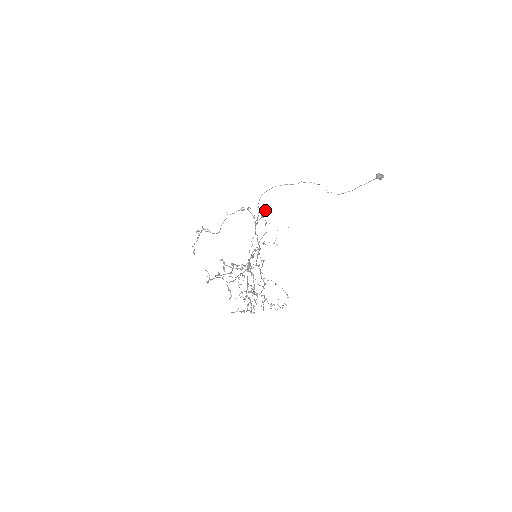
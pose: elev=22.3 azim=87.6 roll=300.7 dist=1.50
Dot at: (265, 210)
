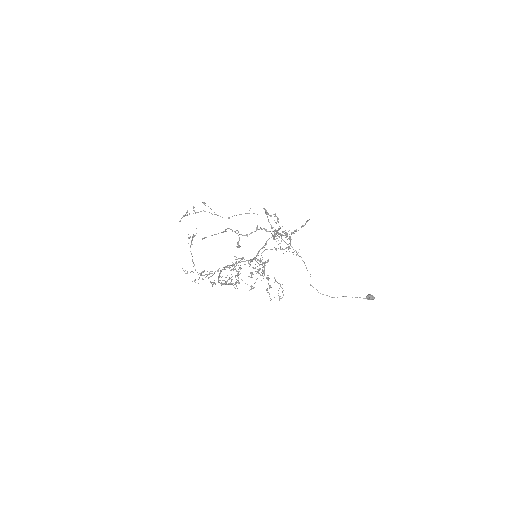
Dot at: occluded
